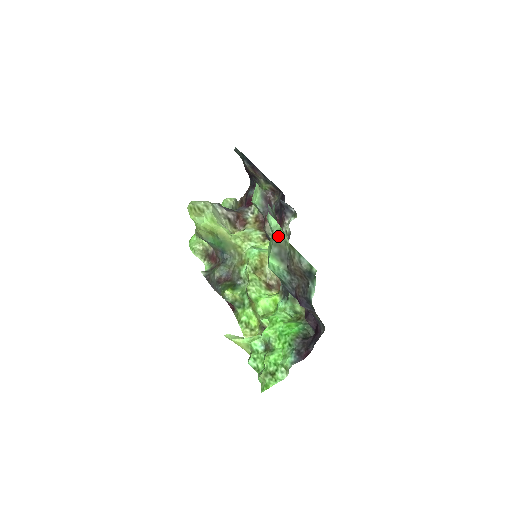
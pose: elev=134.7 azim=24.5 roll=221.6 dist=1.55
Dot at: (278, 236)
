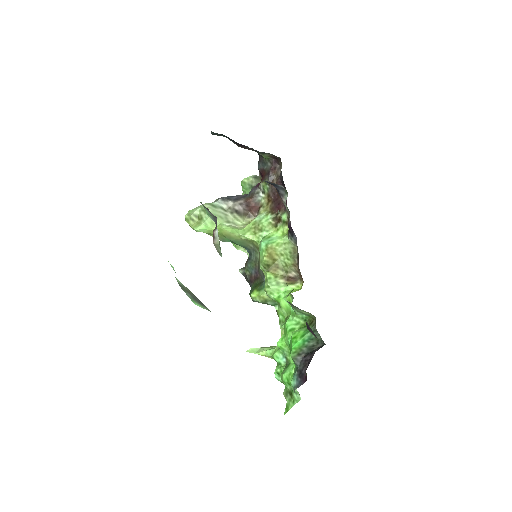
Dot at: (179, 283)
